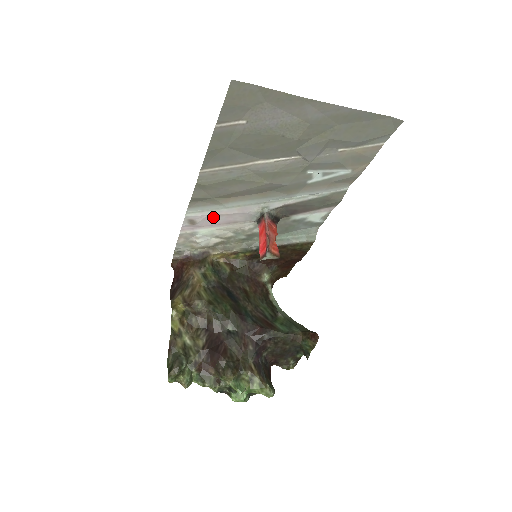
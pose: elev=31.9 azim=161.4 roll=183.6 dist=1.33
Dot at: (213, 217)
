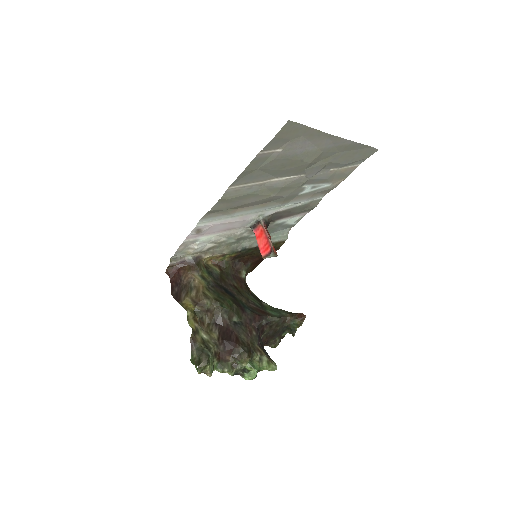
Dot at: (218, 226)
